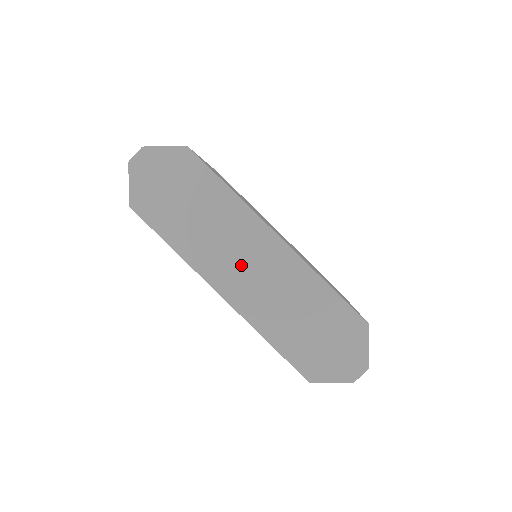
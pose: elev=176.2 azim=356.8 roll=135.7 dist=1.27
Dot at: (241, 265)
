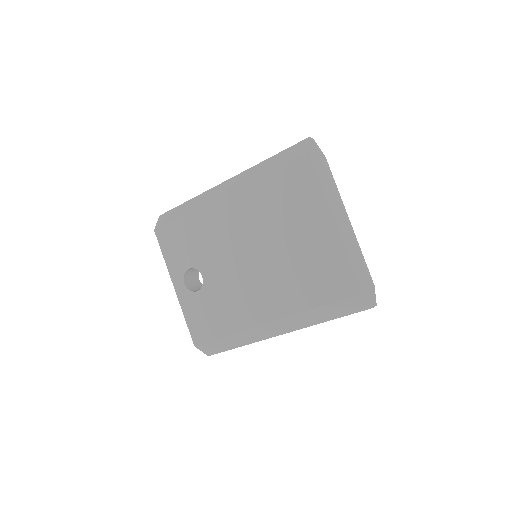
Dot at: (341, 218)
